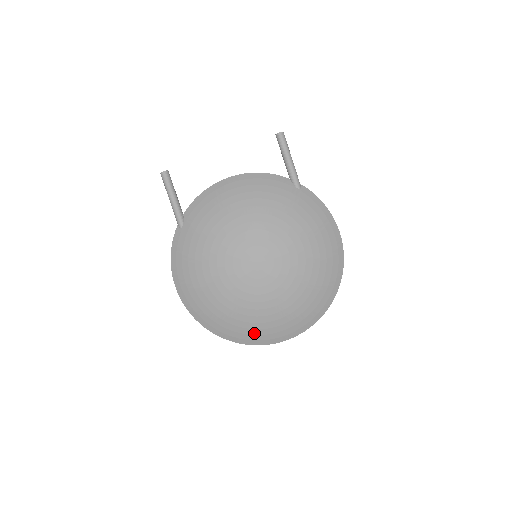
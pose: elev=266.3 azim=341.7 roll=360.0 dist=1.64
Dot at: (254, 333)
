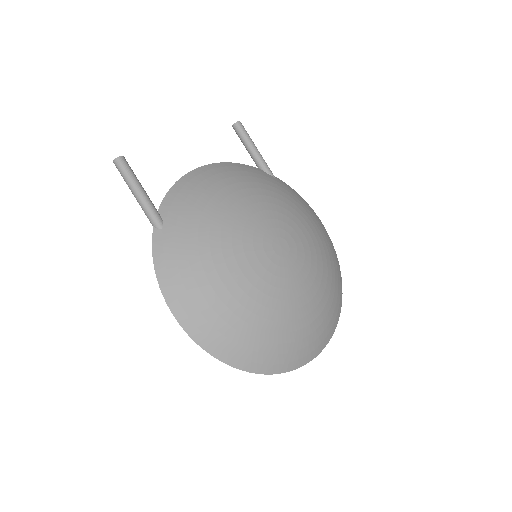
Dot at: (292, 349)
